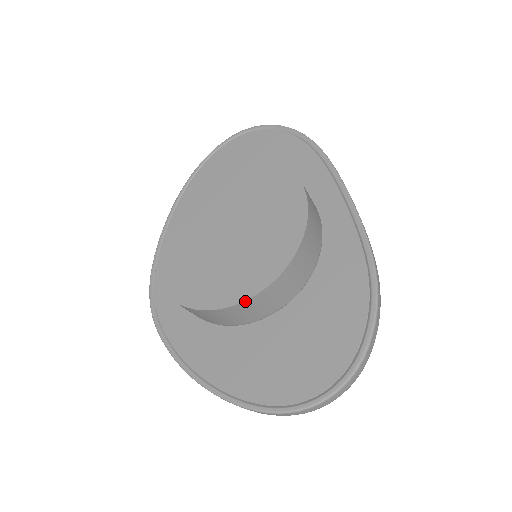
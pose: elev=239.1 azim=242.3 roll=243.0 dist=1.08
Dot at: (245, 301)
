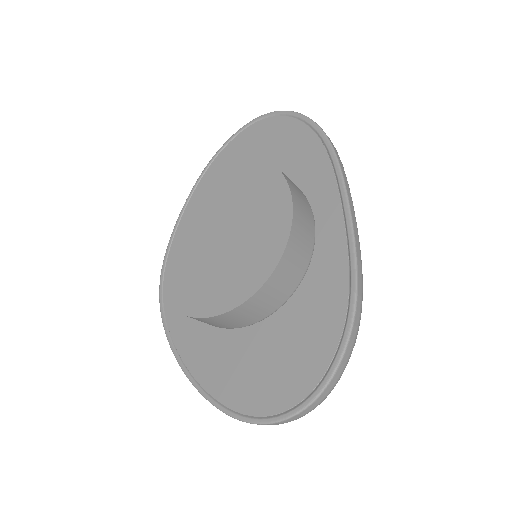
Dot at: (220, 315)
